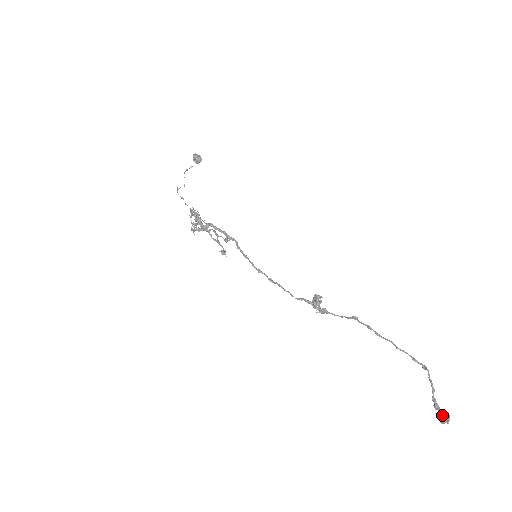
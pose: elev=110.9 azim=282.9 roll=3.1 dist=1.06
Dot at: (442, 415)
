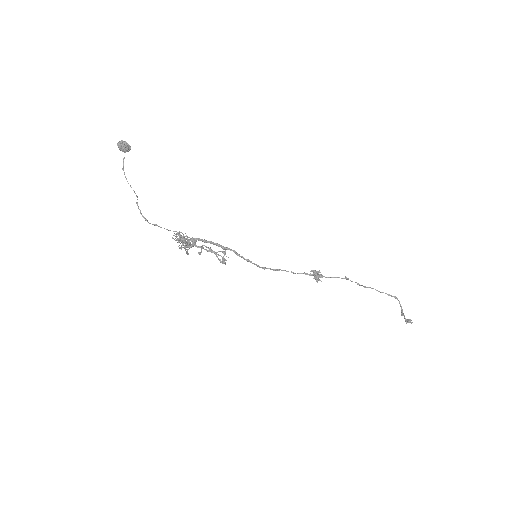
Dot at: (408, 322)
